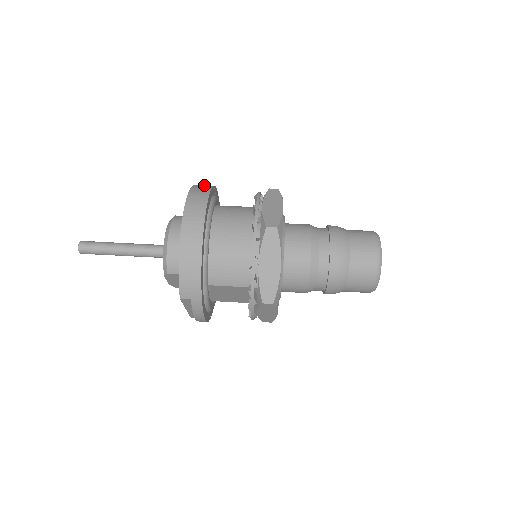
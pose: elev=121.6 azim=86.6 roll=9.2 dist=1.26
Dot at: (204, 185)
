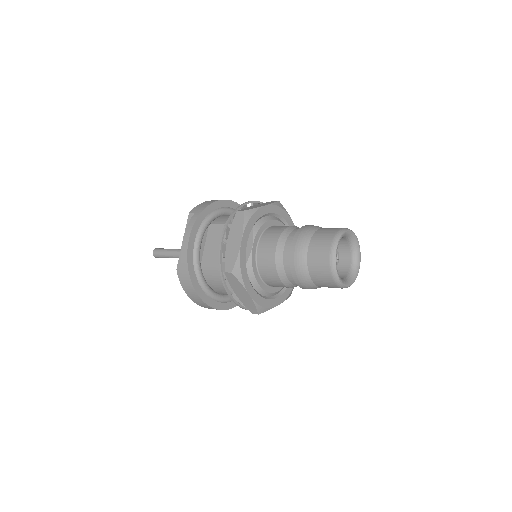
Dot at: occluded
